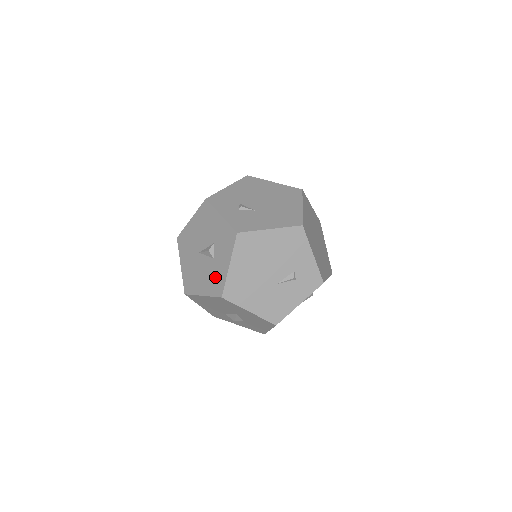
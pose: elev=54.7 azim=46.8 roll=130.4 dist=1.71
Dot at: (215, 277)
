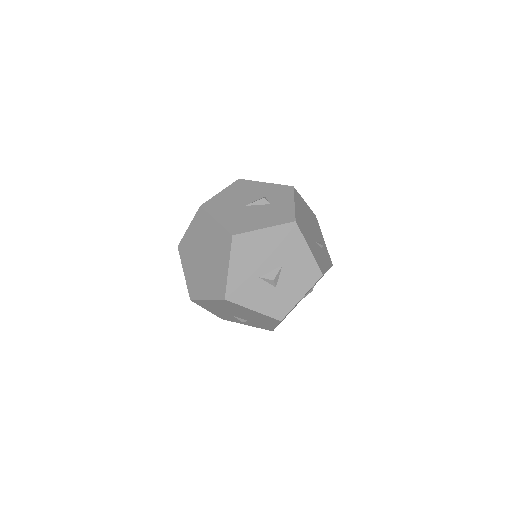
Dot at: (279, 213)
